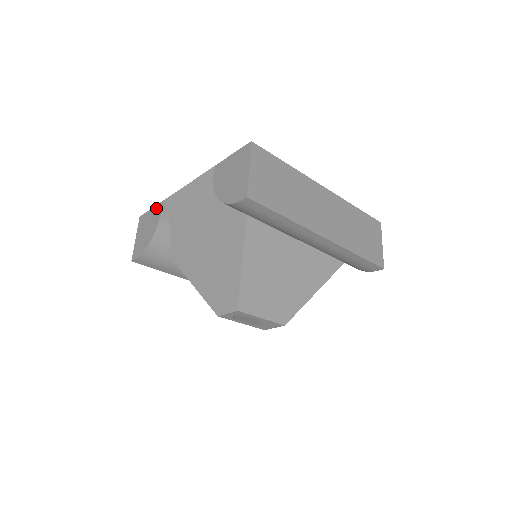
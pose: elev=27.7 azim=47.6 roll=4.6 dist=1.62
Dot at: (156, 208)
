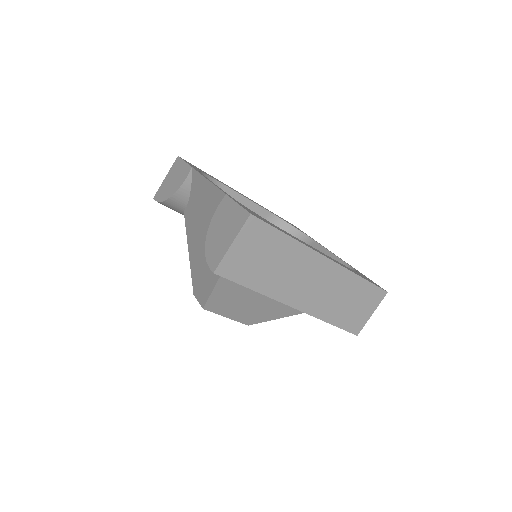
Dot at: (186, 168)
